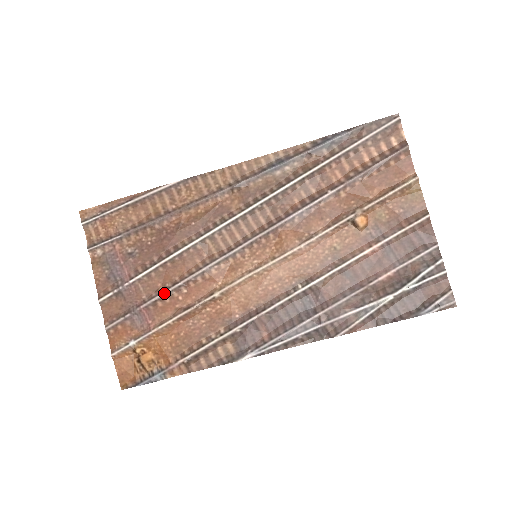
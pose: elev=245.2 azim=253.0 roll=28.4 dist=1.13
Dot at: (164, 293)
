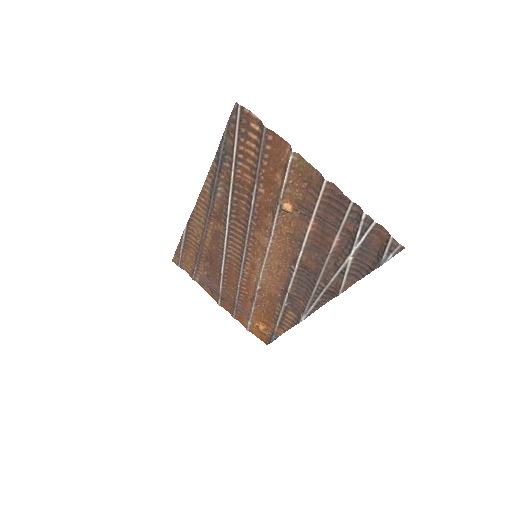
Dot at: (237, 293)
